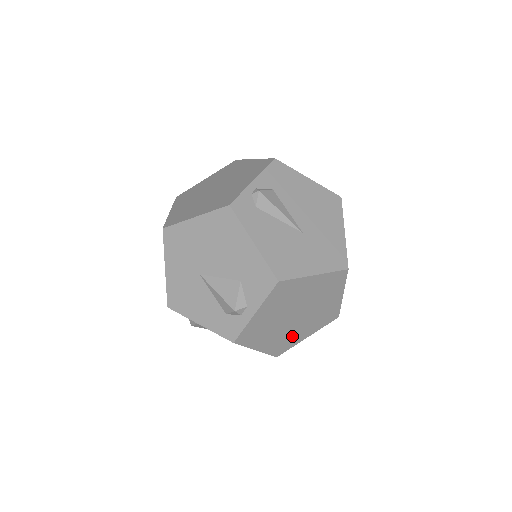
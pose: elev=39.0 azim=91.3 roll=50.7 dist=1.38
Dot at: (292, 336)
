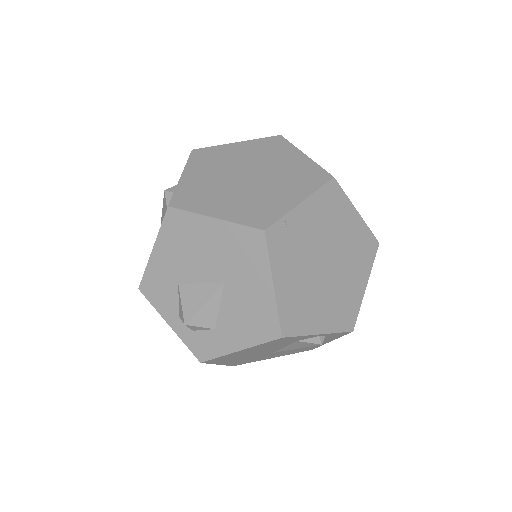
Dot at: (267, 201)
